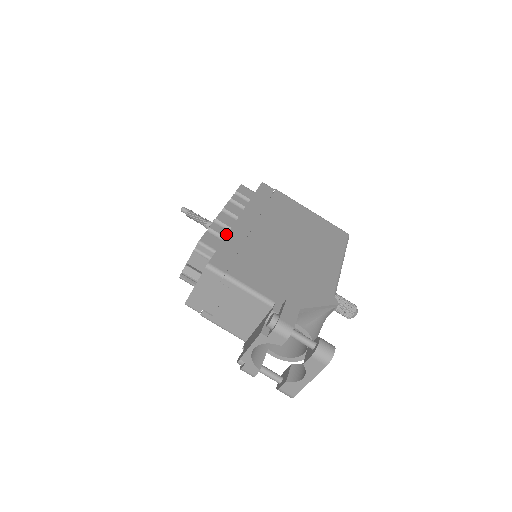
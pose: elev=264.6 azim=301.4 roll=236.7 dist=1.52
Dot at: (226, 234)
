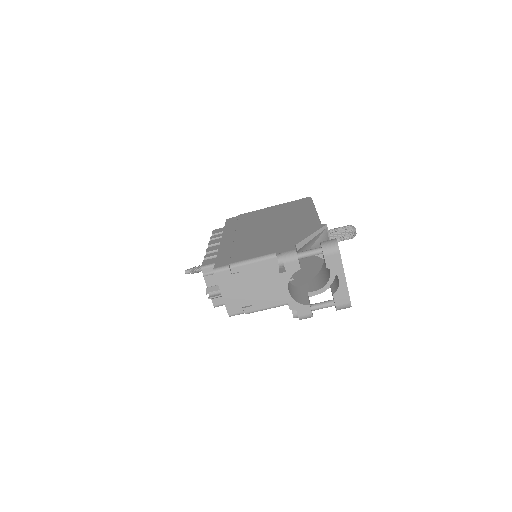
Dot at: occluded
